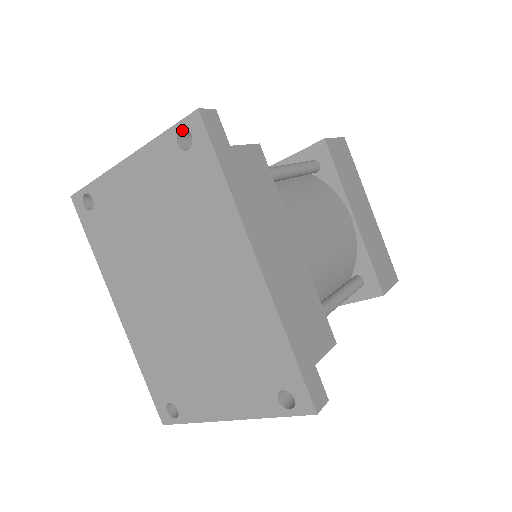
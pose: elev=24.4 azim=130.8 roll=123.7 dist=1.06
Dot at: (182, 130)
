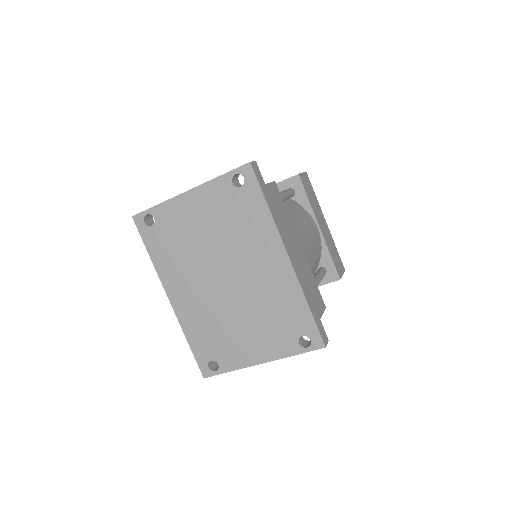
Dot at: (236, 174)
